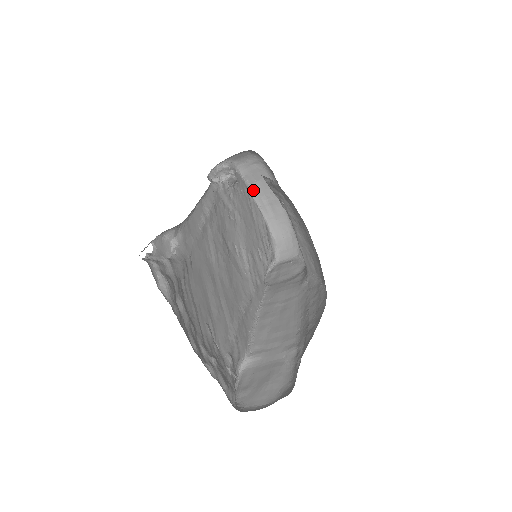
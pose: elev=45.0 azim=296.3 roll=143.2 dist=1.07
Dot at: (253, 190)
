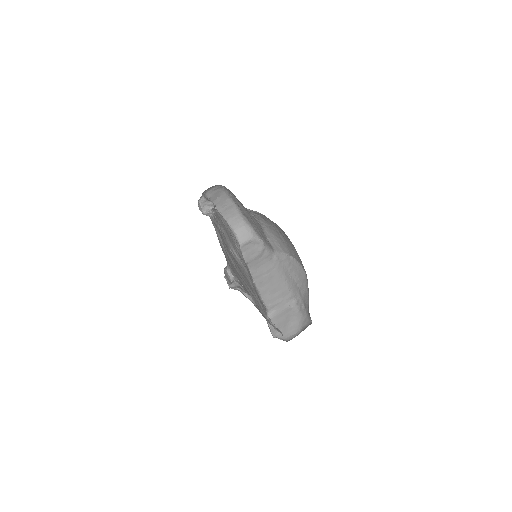
Dot at: (215, 204)
